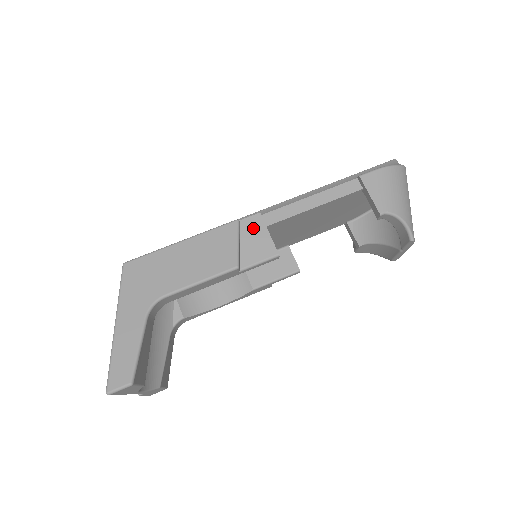
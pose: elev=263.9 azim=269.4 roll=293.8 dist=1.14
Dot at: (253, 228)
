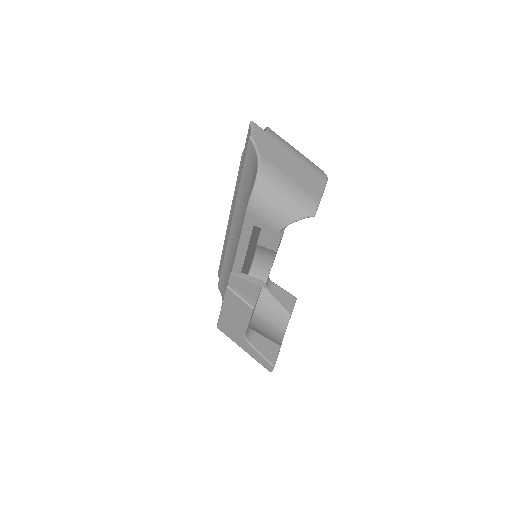
Dot at: (237, 283)
